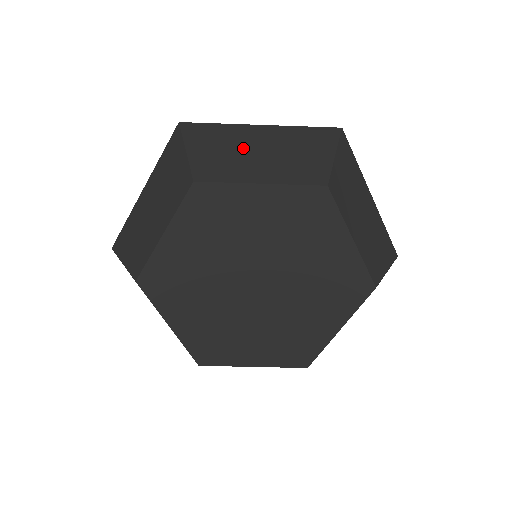
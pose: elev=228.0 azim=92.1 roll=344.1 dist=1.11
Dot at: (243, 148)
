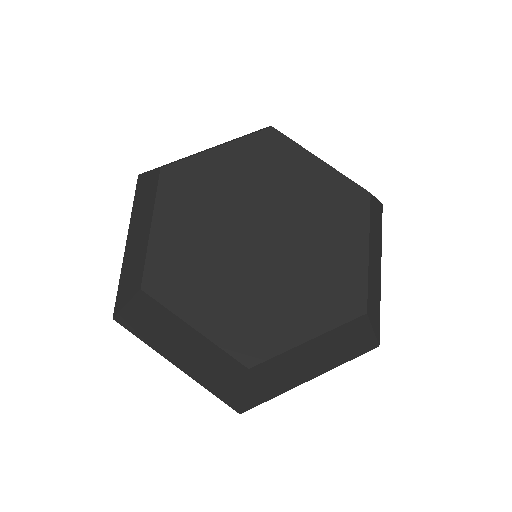
Dot at: occluded
